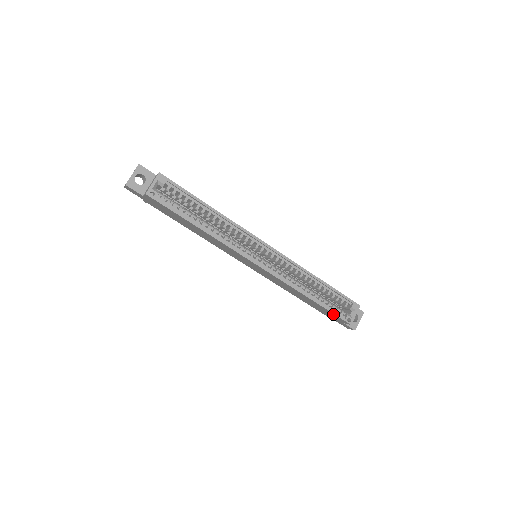
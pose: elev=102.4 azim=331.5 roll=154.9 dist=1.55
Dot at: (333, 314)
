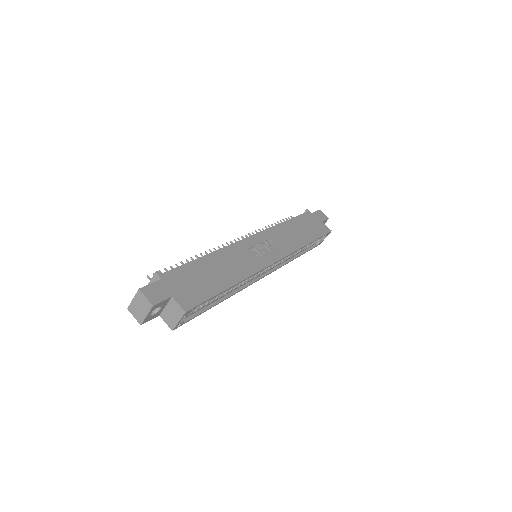
Dot at: (309, 248)
